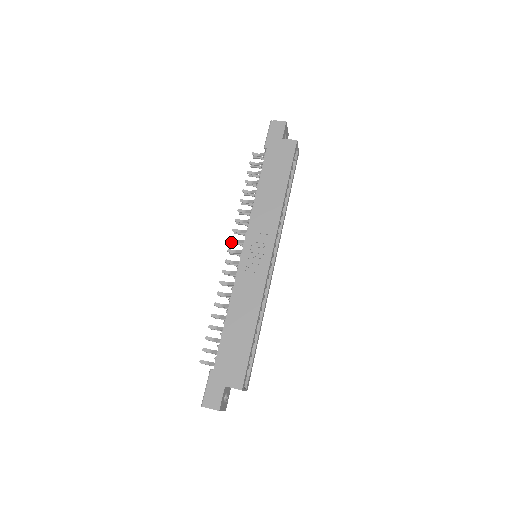
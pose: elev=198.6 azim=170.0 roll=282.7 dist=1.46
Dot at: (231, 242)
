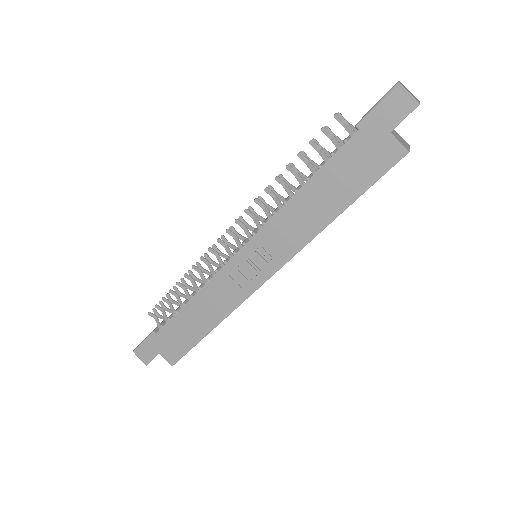
Dot at: (239, 216)
